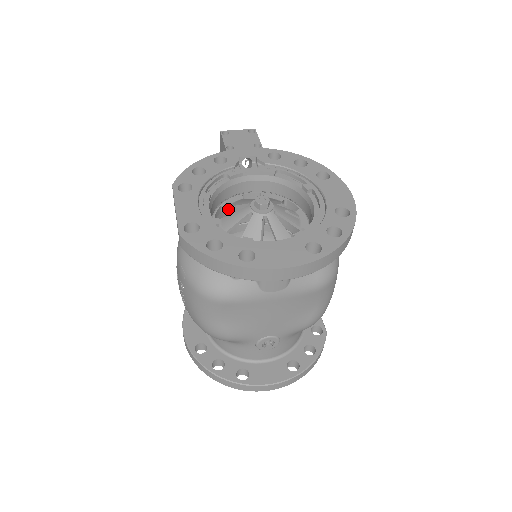
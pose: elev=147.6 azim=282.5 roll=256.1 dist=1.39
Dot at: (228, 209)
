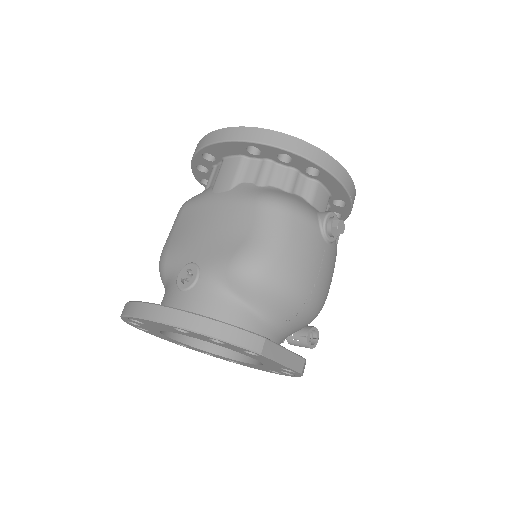
Dot at: occluded
